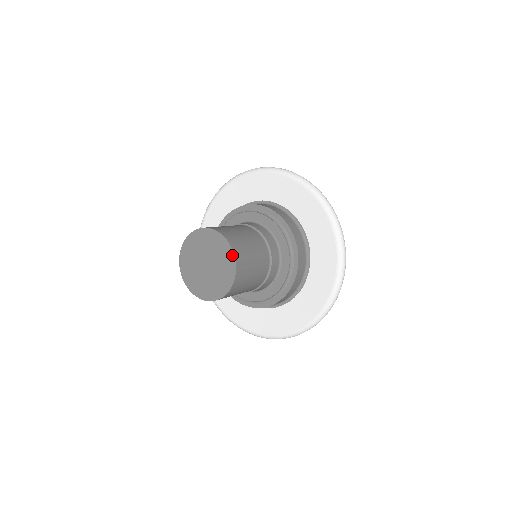
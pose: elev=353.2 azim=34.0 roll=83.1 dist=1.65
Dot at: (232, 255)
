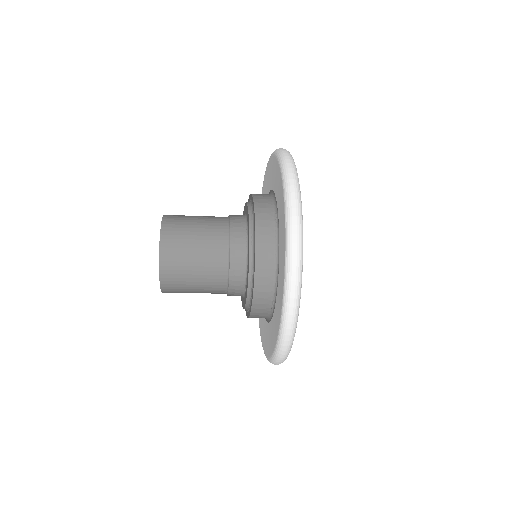
Dot at: (159, 251)
